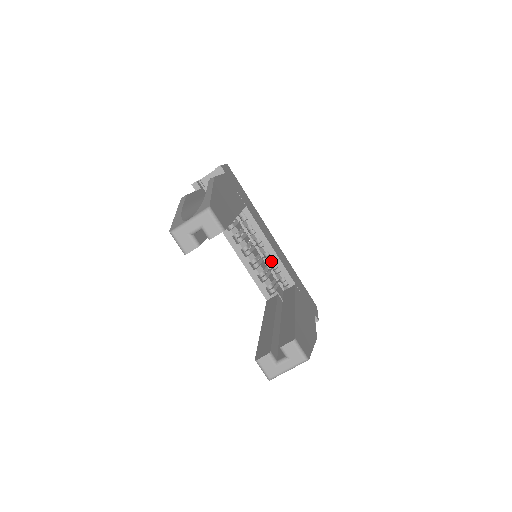
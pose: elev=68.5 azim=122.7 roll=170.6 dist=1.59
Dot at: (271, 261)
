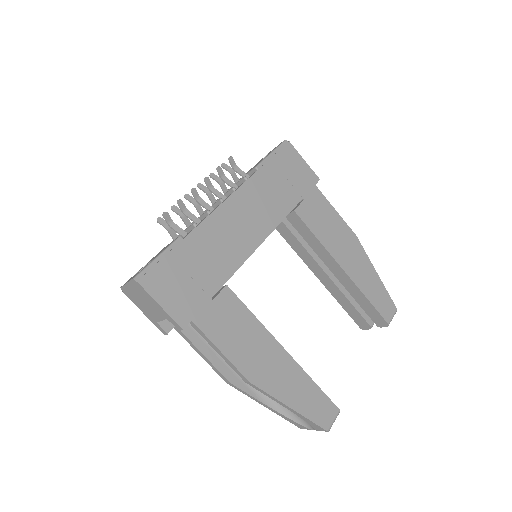
Dot at: occluded
